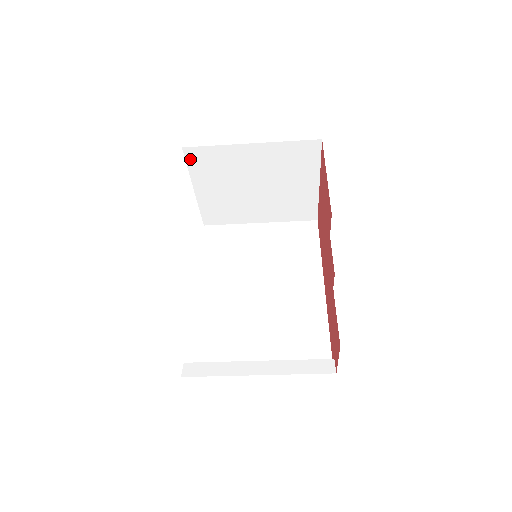
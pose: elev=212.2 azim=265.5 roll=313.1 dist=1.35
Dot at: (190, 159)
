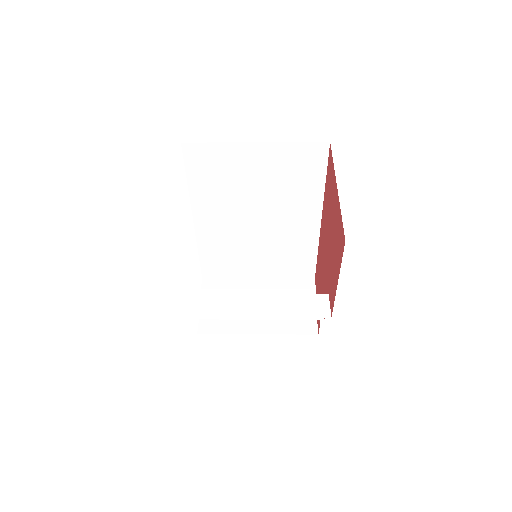
Dot at: occluded
